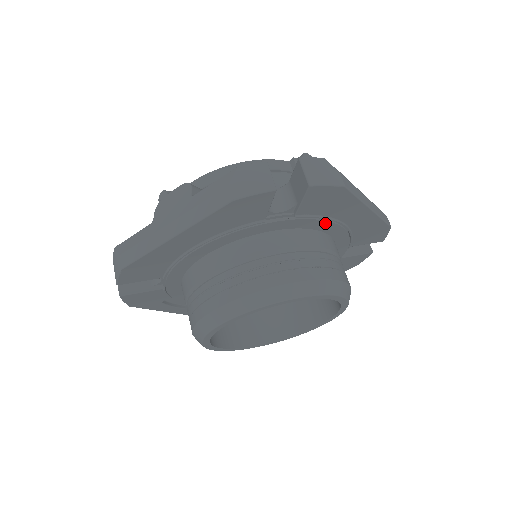
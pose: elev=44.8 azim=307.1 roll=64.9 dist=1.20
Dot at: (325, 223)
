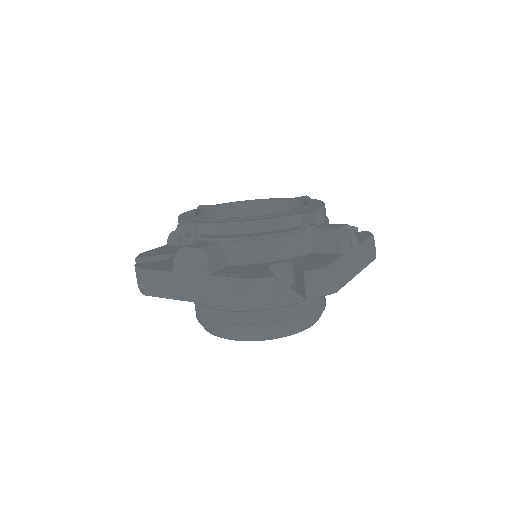
Dot at: occluded
